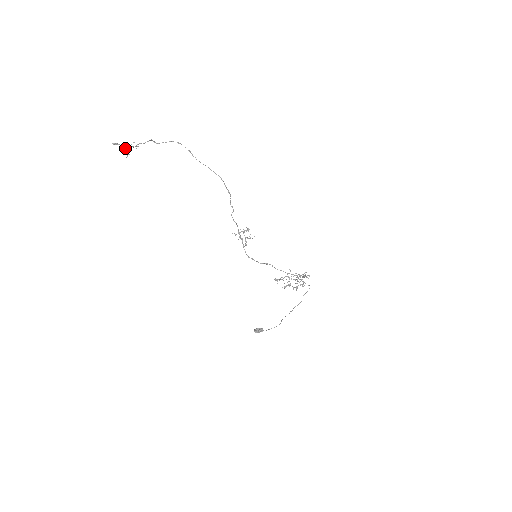
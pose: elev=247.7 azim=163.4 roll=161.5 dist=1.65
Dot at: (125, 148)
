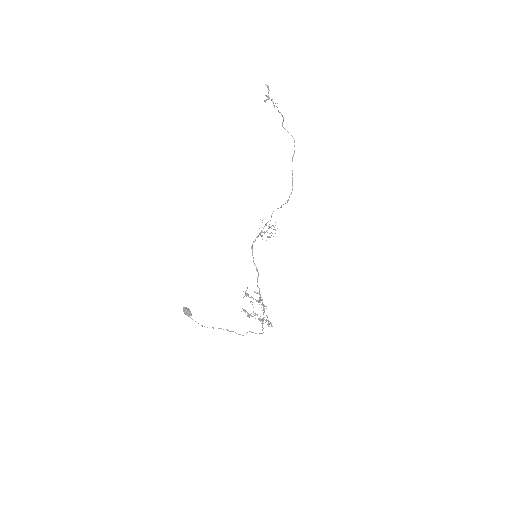
Dot at: occluded
